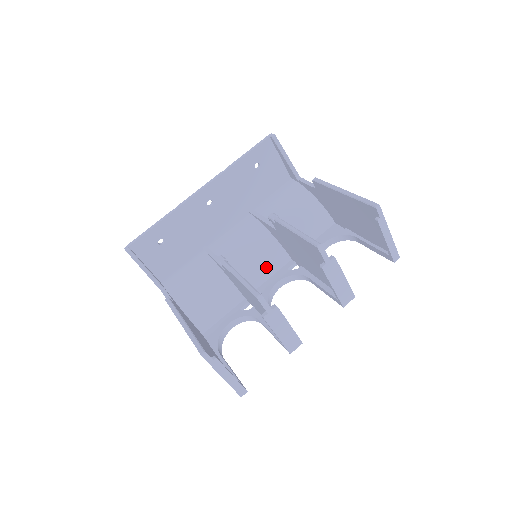
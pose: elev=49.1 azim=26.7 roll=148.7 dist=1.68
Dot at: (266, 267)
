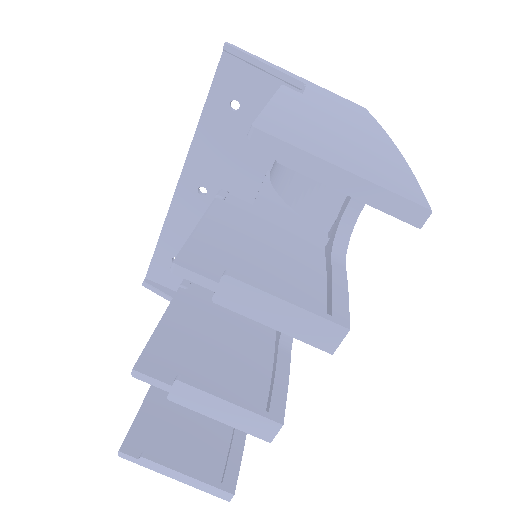
Dot at: occluded
